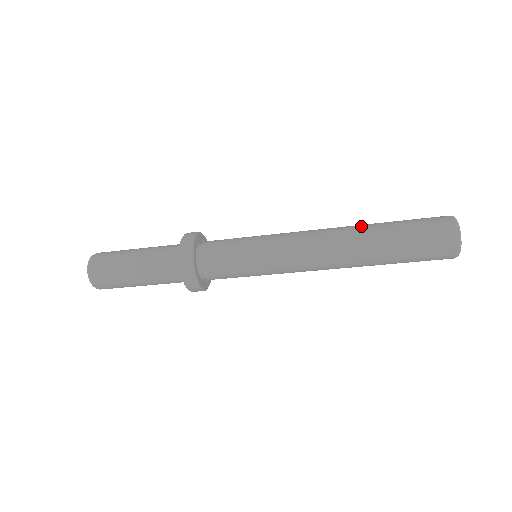
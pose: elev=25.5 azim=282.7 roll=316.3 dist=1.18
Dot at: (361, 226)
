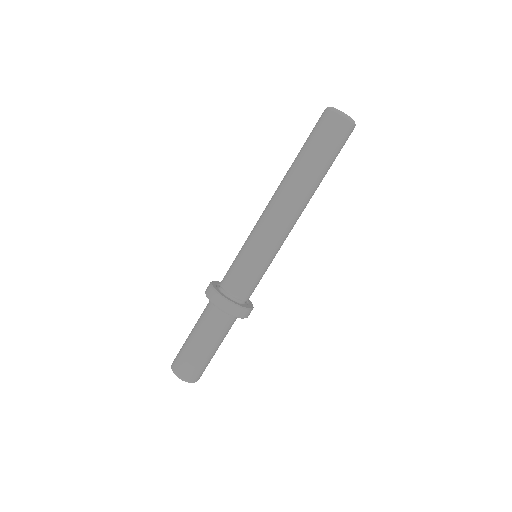
Dot at: occluded
